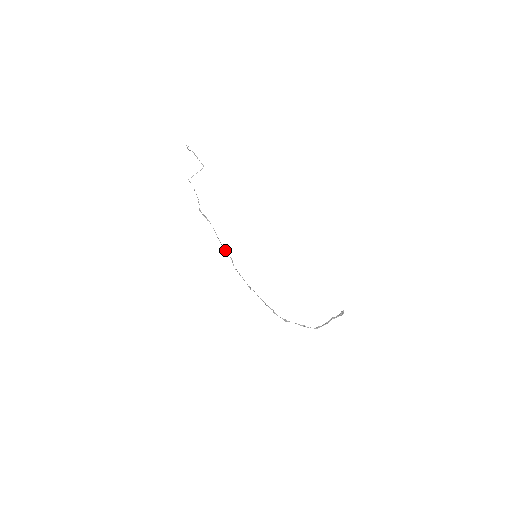
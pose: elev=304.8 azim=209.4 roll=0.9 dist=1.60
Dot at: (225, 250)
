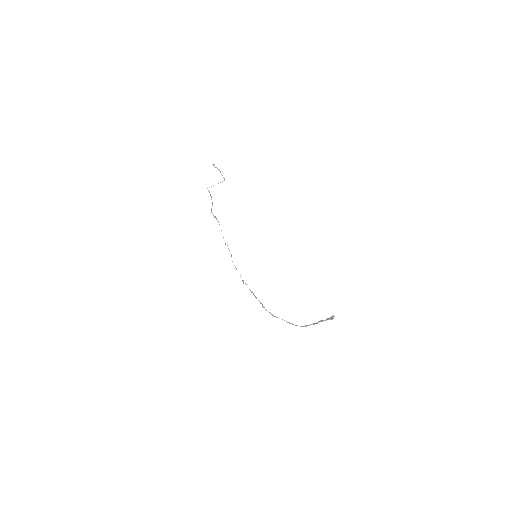
Dot at: occluded
